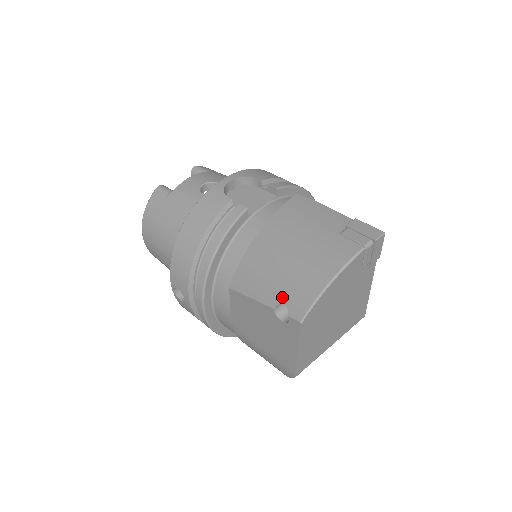
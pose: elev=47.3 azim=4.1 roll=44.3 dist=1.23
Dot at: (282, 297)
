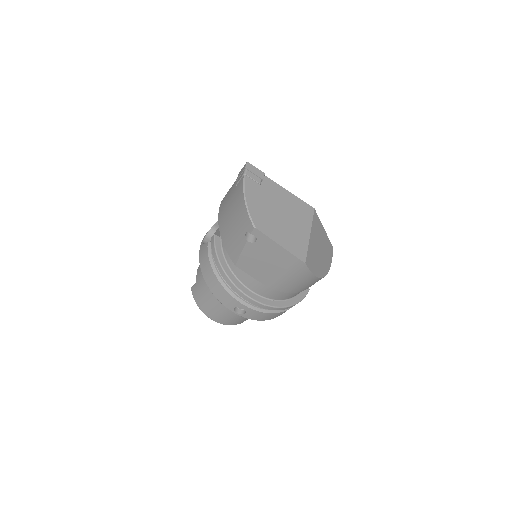
Dot at: (243, 232)
